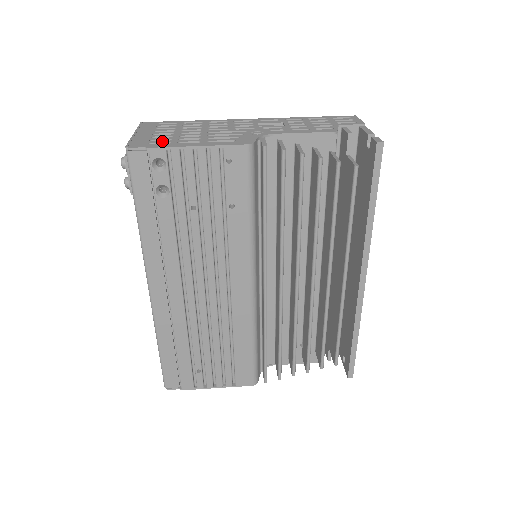
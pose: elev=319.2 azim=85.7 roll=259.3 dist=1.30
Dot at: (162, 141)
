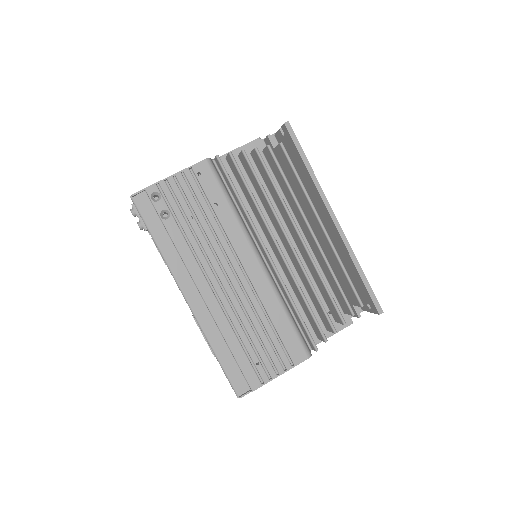
Dot at: occluded
